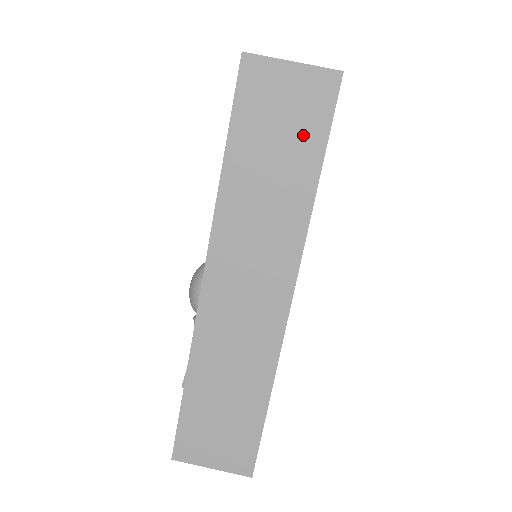
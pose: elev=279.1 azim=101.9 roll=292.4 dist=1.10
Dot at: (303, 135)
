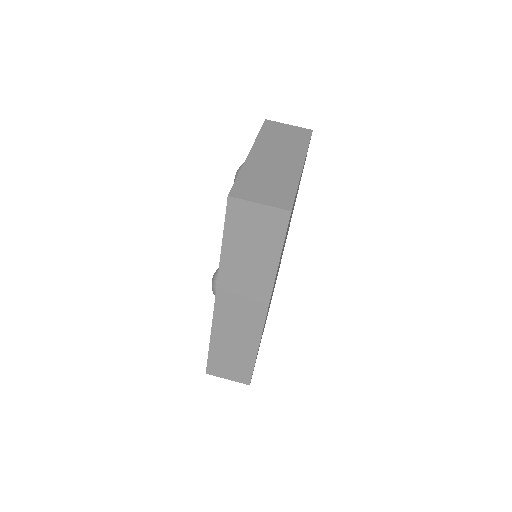
Dot at: (268, 241)
